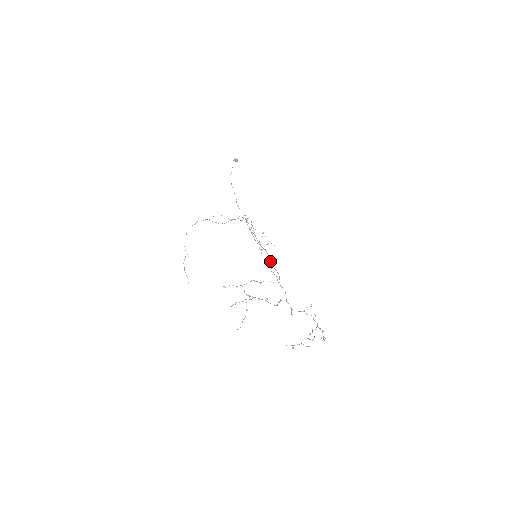
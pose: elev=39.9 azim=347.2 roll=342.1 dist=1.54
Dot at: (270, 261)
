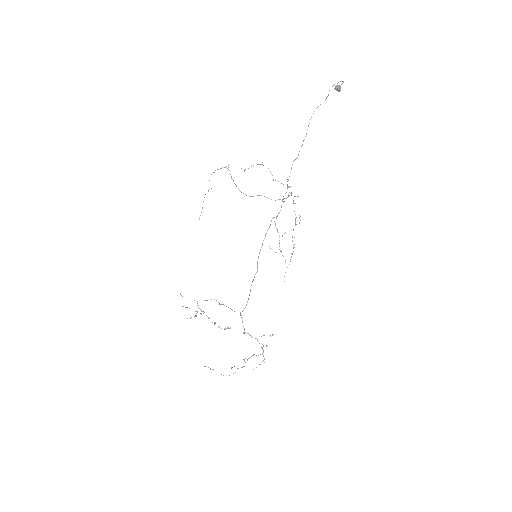
Dot at: occluded
